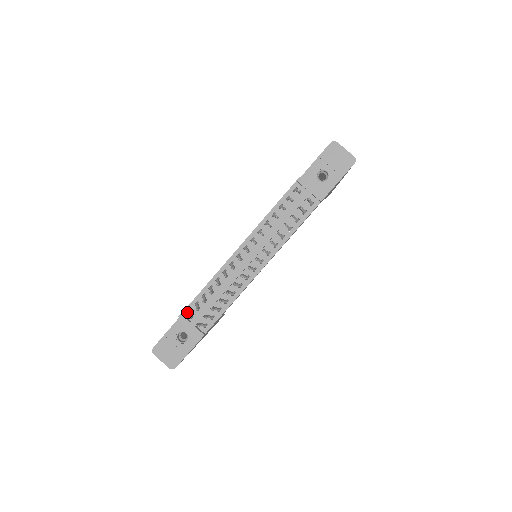
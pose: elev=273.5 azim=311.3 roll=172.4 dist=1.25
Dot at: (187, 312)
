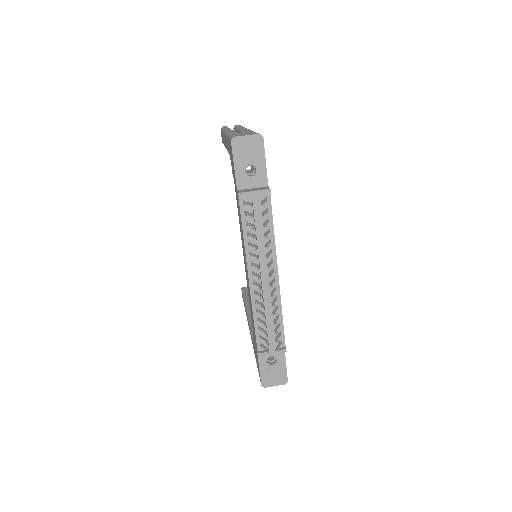
Dot at: (260, 347)
